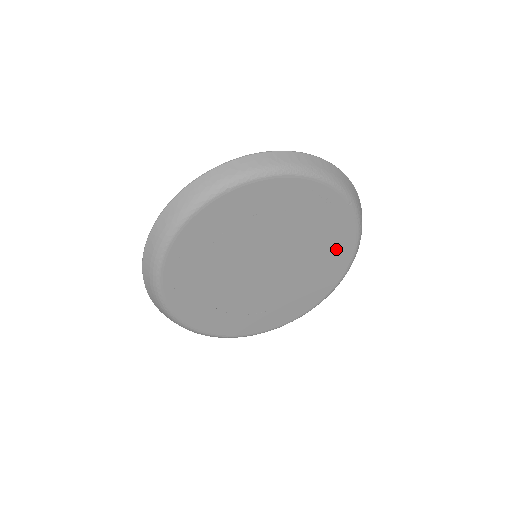
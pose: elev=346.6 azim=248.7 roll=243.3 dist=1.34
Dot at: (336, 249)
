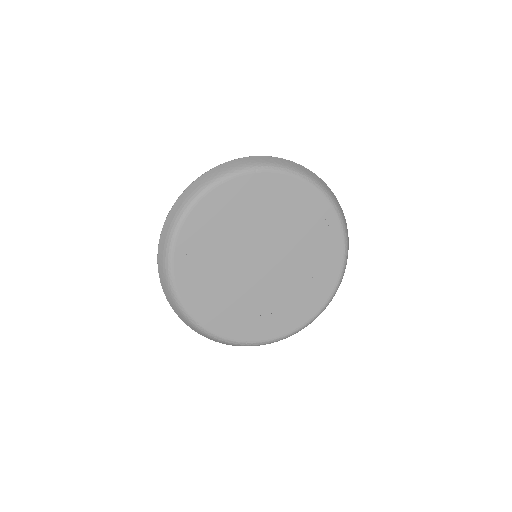
Dot at: (323, 271)
